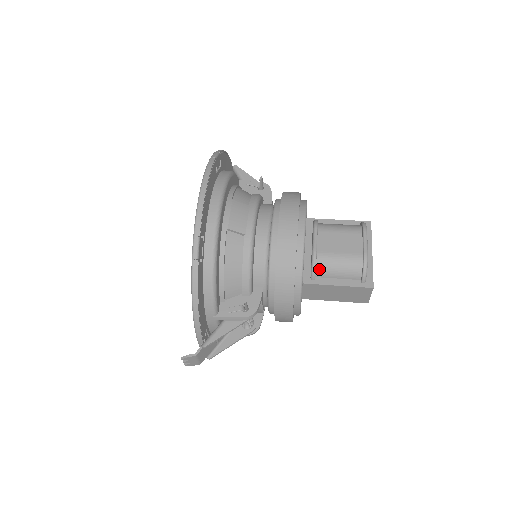
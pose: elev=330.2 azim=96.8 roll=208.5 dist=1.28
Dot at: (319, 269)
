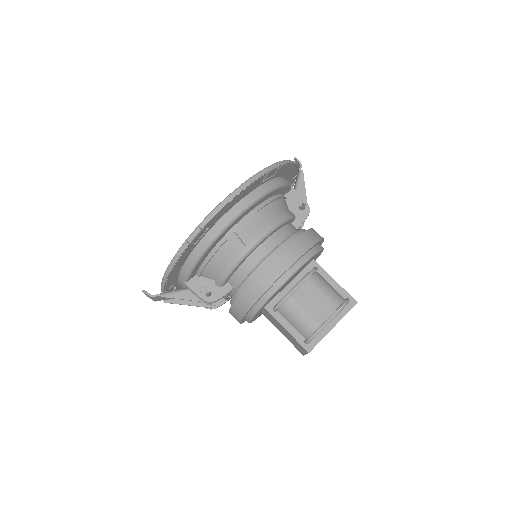
Dot at: (283, 308)
